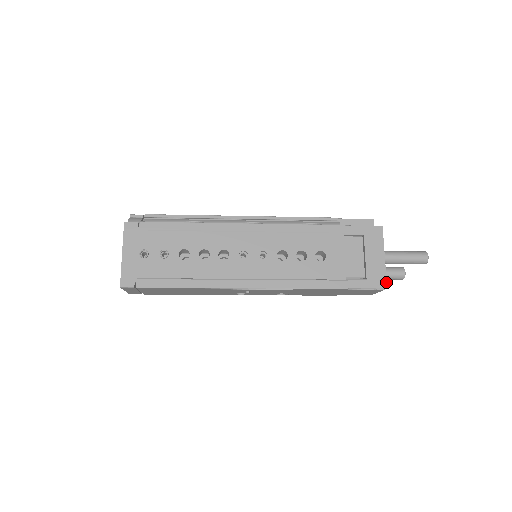
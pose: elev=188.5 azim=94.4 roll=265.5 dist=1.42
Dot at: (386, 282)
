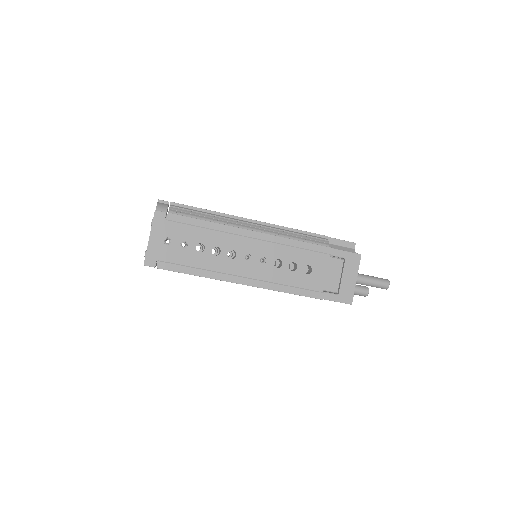
Dot at: (352, 300)
